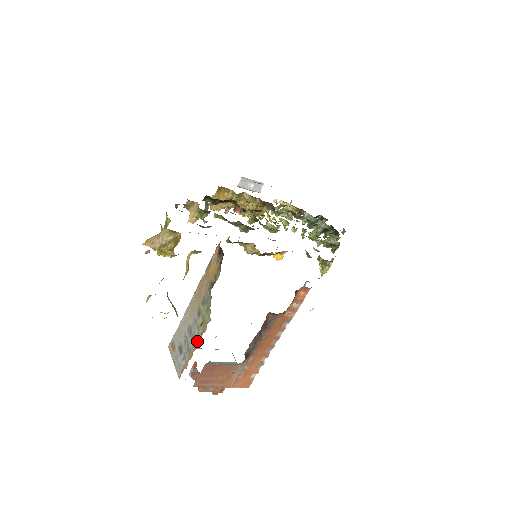
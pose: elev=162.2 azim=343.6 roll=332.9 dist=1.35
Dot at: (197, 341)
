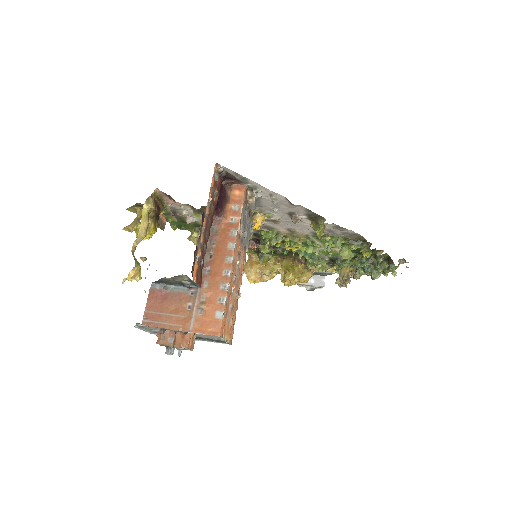
Dot at: occluded
